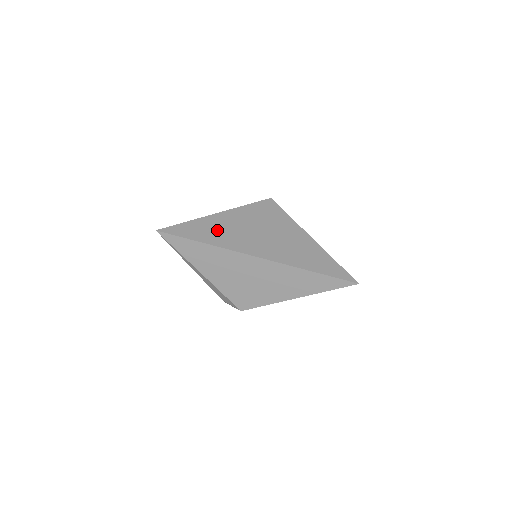
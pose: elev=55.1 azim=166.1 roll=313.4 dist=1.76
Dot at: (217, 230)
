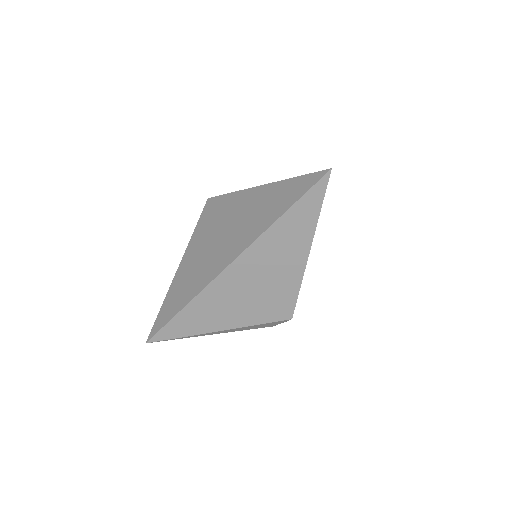
Dot at: (185, 284)
